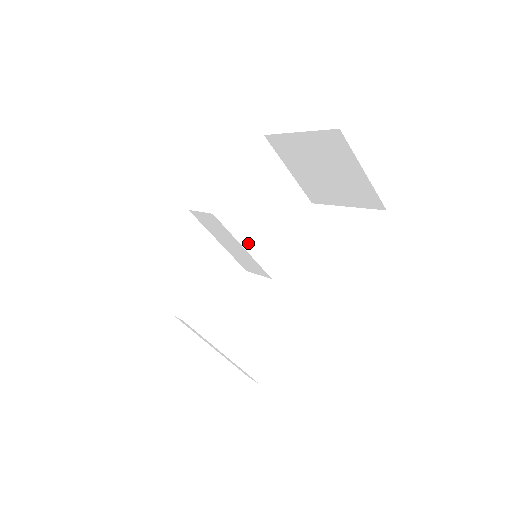
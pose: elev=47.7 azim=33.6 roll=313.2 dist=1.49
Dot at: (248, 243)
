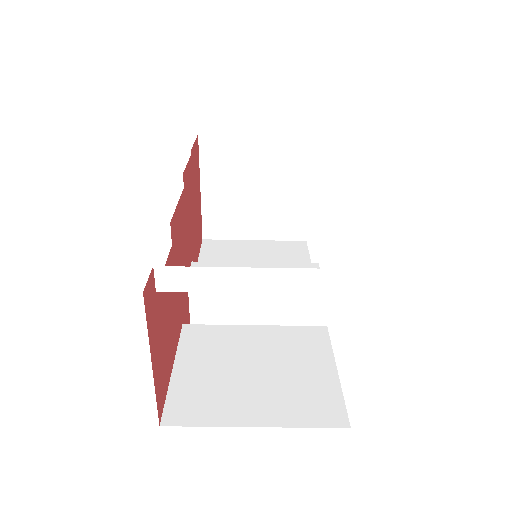
Dot at: occluded
